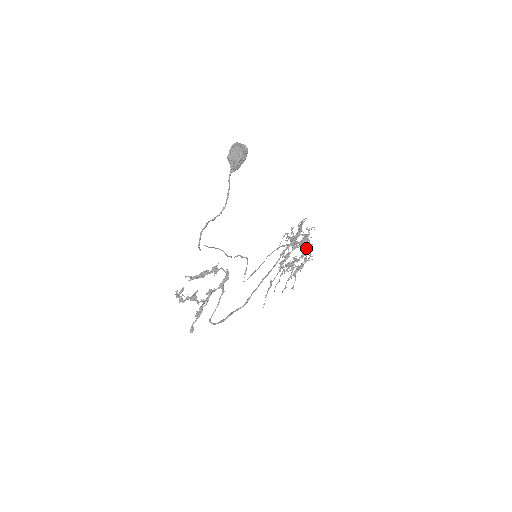
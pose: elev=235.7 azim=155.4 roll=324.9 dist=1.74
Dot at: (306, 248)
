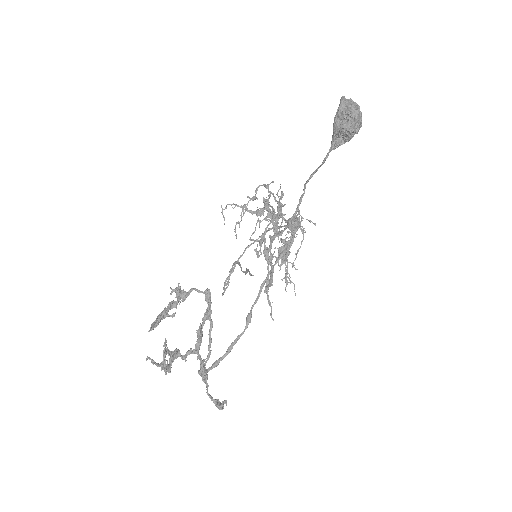
Dot at: occluded
